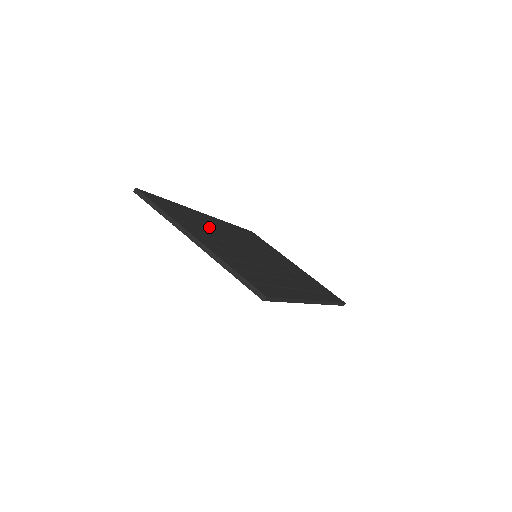
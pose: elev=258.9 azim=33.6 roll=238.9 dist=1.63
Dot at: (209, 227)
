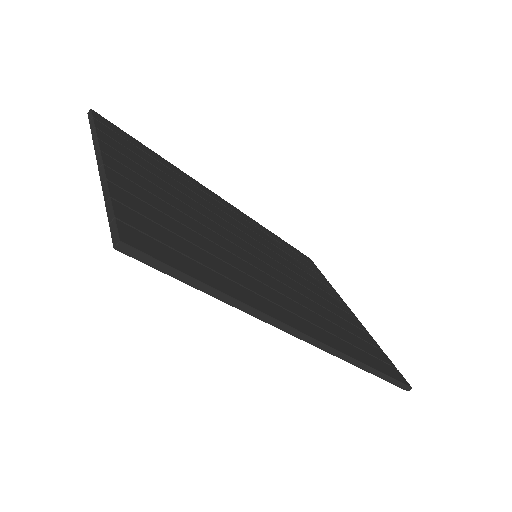
Dot at: (190, 192)
